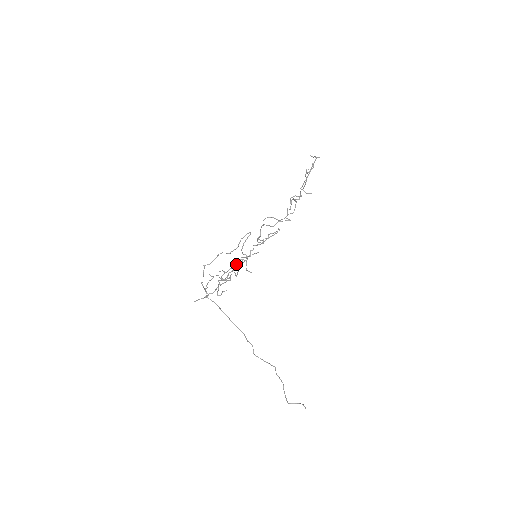
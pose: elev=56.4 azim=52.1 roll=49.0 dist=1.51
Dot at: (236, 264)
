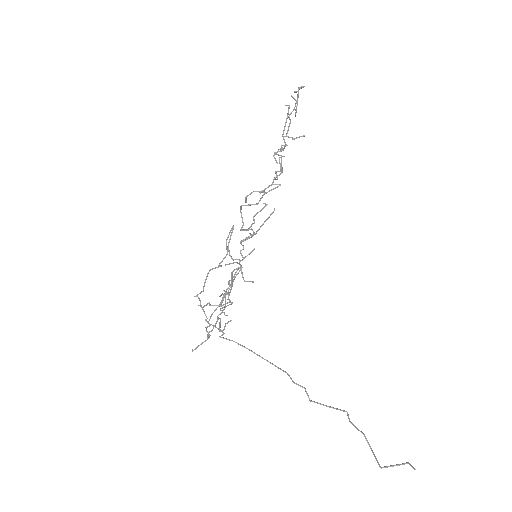
Dot at: occluded
